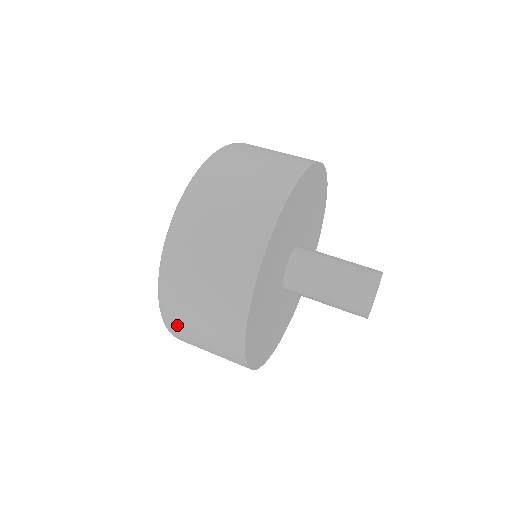
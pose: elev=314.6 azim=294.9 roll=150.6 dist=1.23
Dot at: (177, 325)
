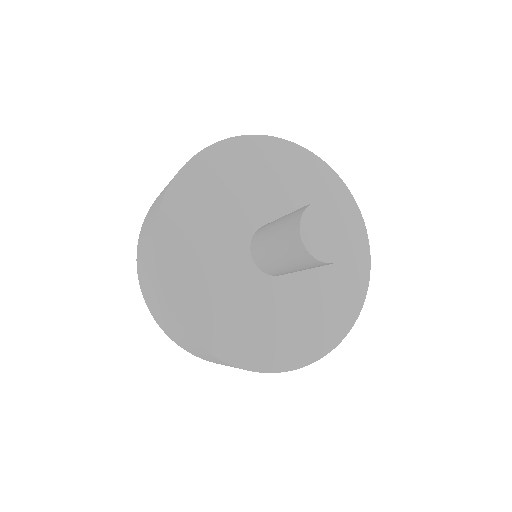
Dot at: occluded
